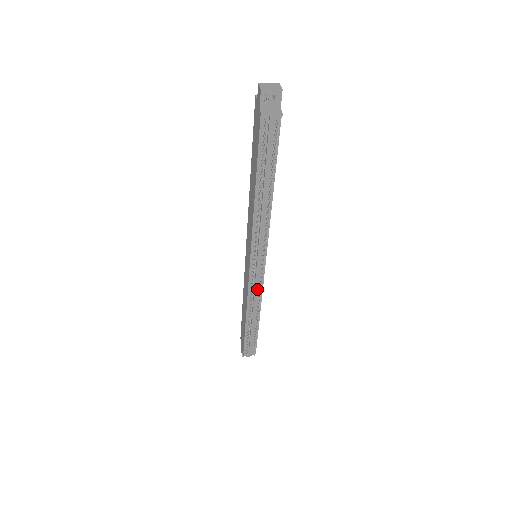
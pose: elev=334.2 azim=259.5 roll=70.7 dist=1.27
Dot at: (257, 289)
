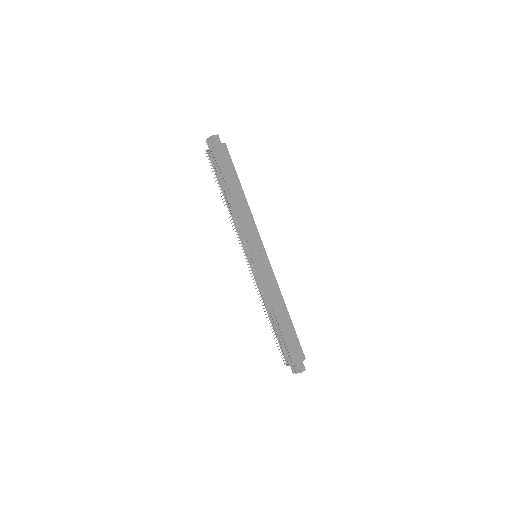
Dot at: (262, 284)
